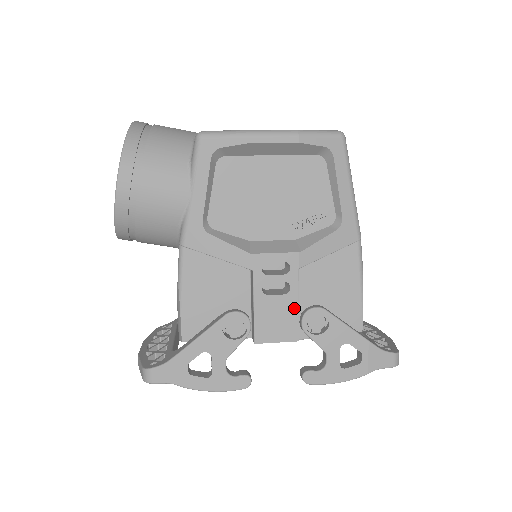
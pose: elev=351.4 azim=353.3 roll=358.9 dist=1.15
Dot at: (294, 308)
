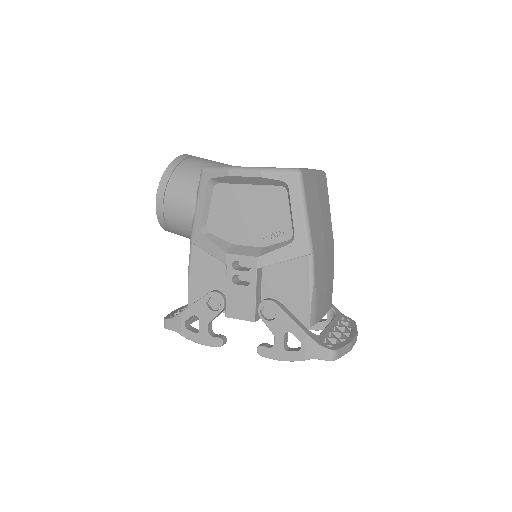
Dot at: (252, 297)
